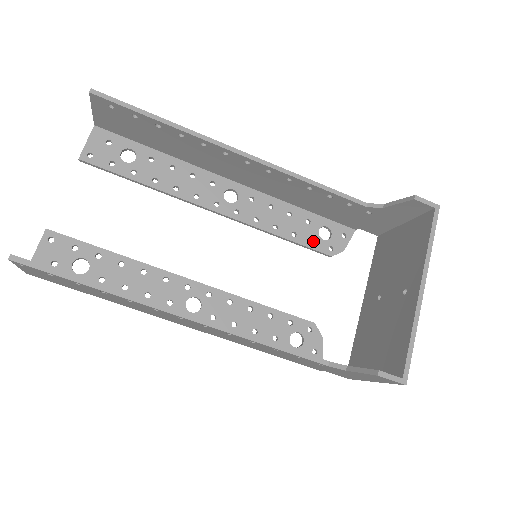
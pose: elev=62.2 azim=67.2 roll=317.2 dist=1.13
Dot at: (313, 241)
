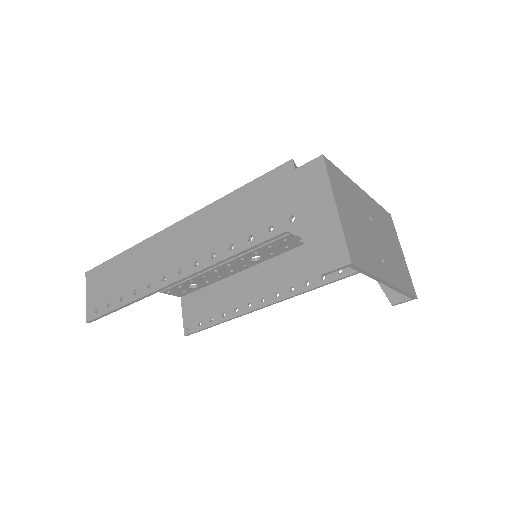
Dot at: occluded
